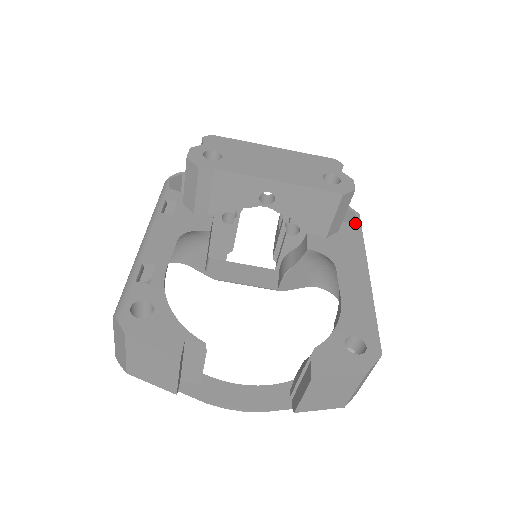
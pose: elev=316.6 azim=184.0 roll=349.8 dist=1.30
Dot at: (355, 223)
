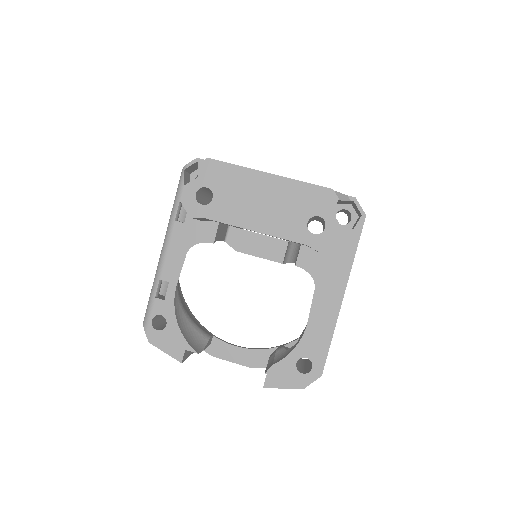
Dot at: (355, 230)
